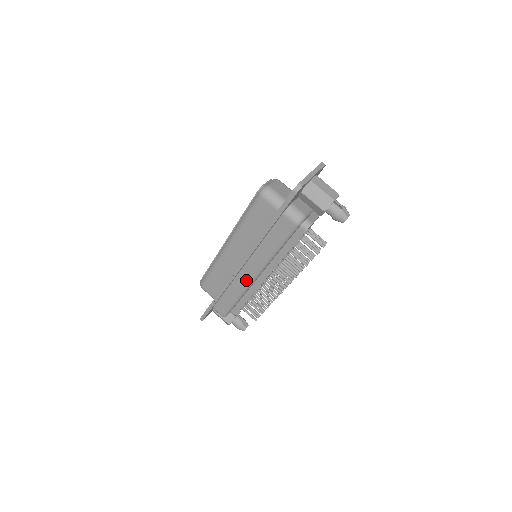
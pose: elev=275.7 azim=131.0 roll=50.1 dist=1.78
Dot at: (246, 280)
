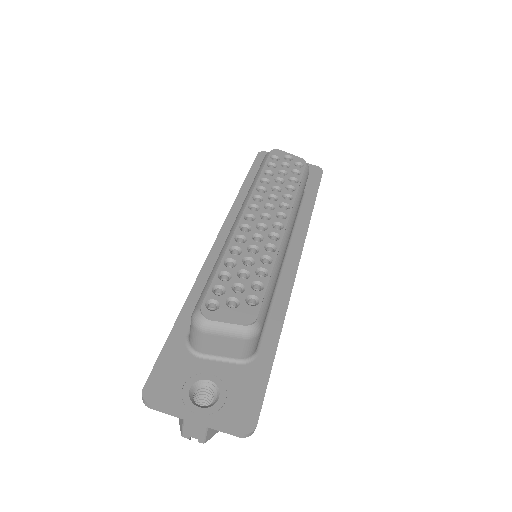
Dot at: occluded
